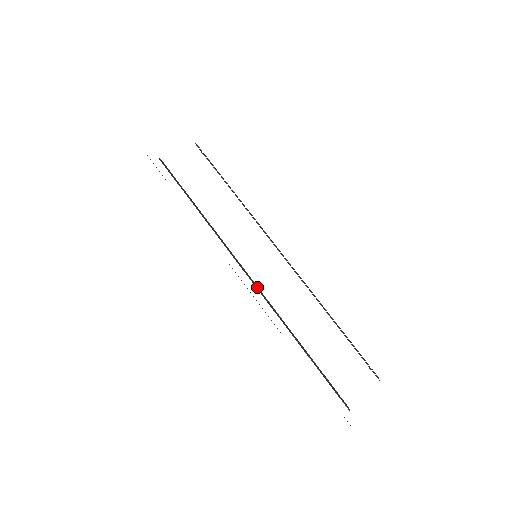
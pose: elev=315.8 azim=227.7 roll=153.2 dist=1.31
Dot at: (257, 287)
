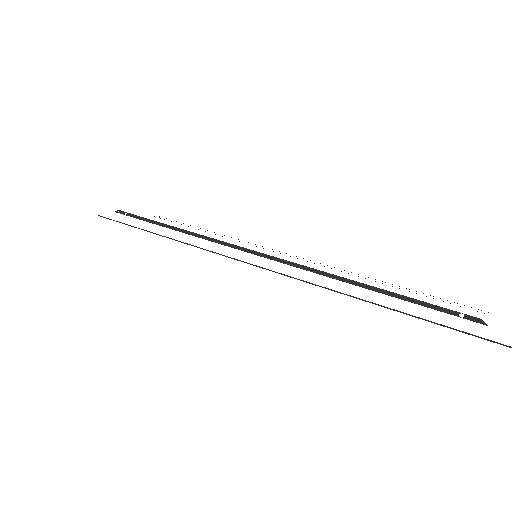
Dot at: (273, 257)
